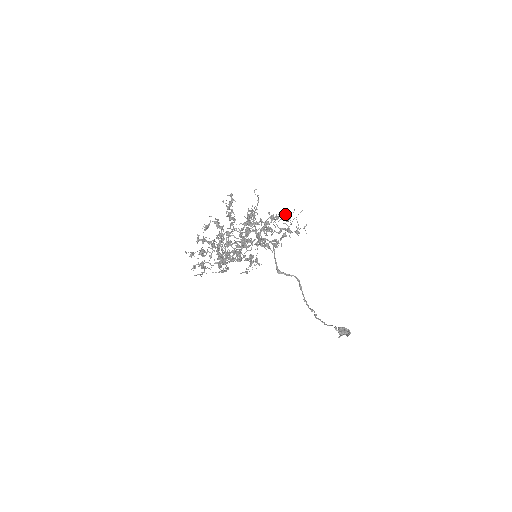
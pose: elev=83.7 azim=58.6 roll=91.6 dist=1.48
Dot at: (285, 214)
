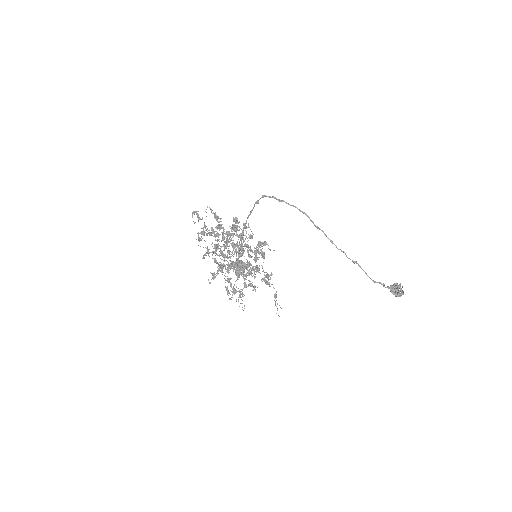
Dot at: (237, 218)
